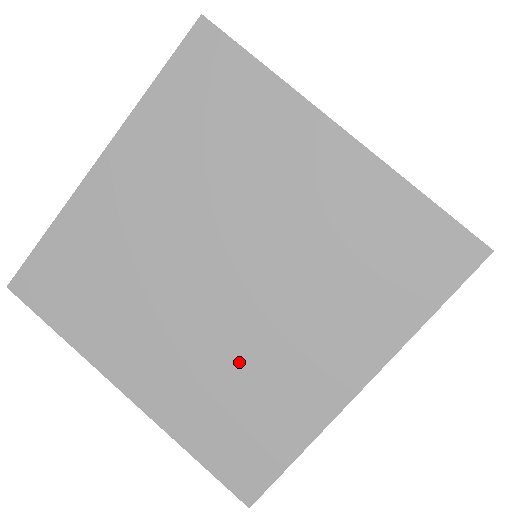
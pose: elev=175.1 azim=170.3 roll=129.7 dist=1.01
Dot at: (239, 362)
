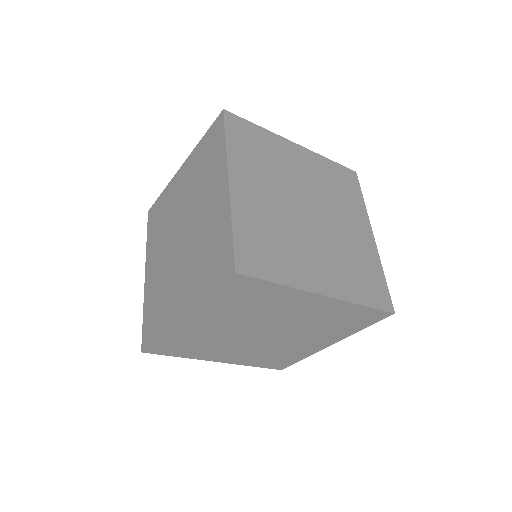
Dot at: (342, 249)
